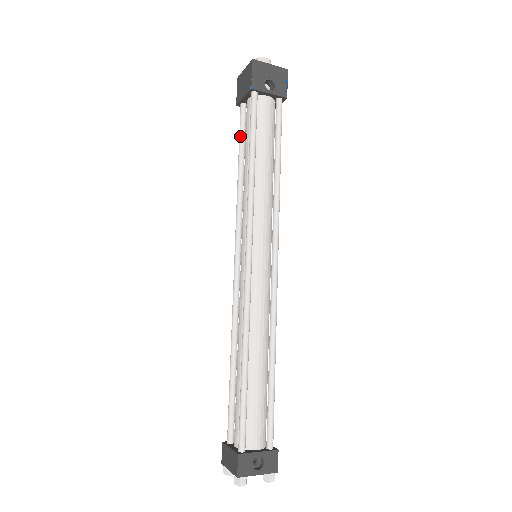
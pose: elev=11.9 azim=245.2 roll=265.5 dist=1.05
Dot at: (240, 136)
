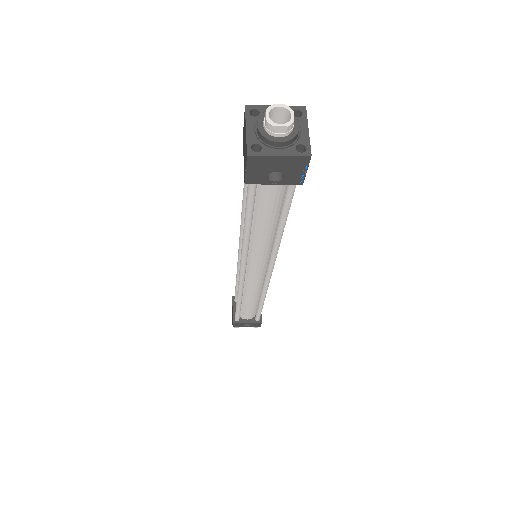
Dot at: occluded
